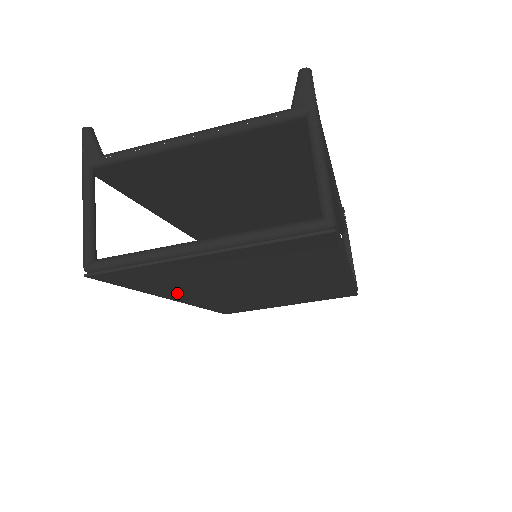
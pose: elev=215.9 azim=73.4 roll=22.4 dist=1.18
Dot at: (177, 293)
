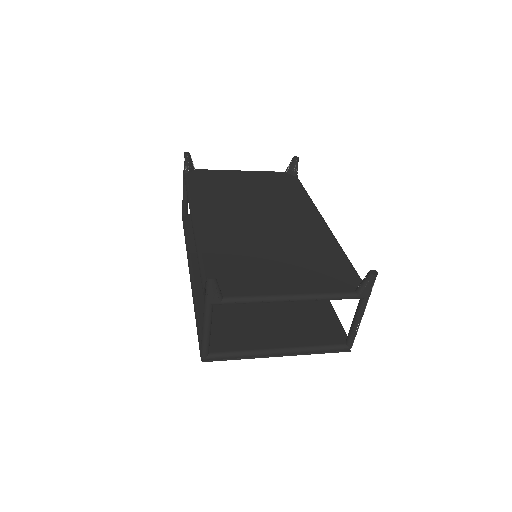
Dot at: occluded
